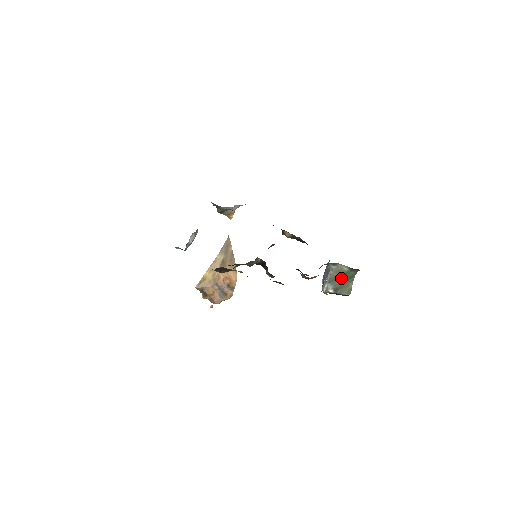
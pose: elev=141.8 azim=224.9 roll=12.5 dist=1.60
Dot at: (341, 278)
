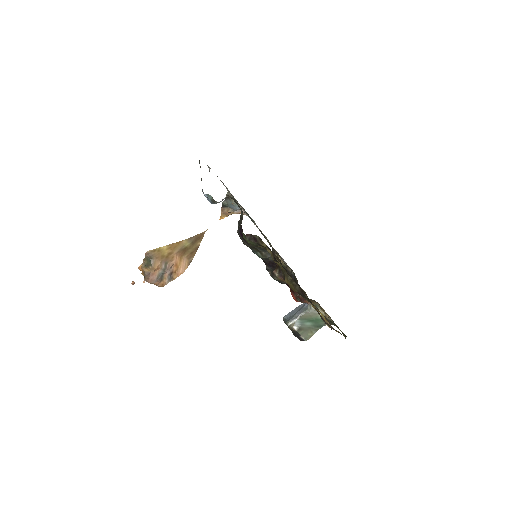
Dot at: (311, 322)
